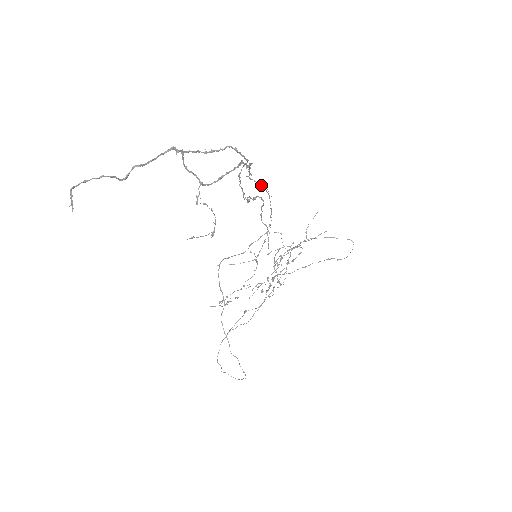
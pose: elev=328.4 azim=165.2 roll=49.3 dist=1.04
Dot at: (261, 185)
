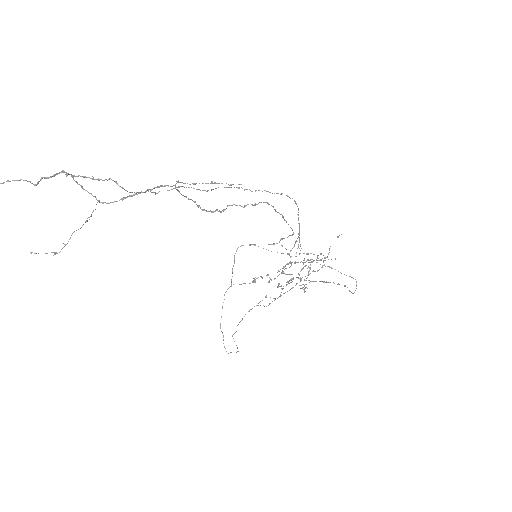
Dot at: (269, 192)
